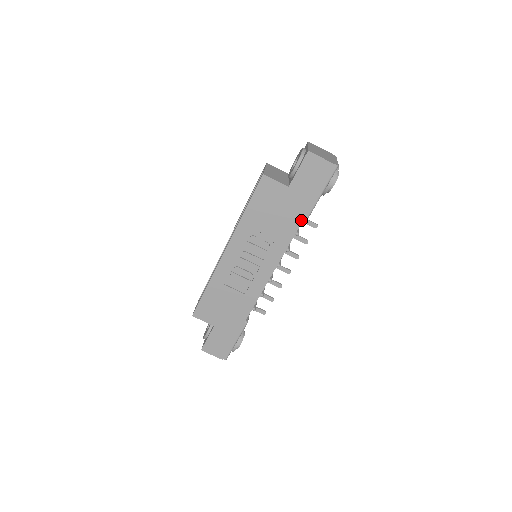
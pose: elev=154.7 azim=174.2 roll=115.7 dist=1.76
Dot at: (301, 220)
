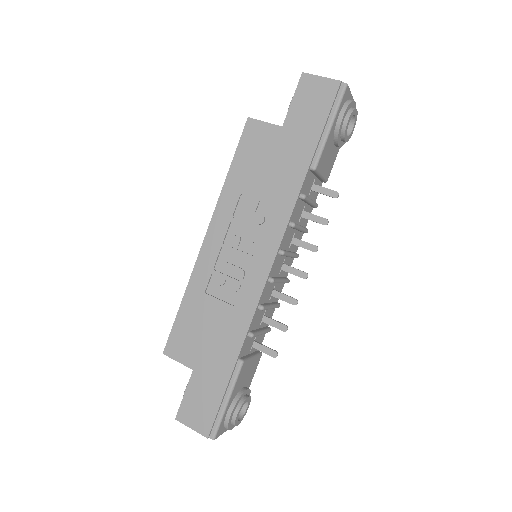
Dot at: (305, 171)
